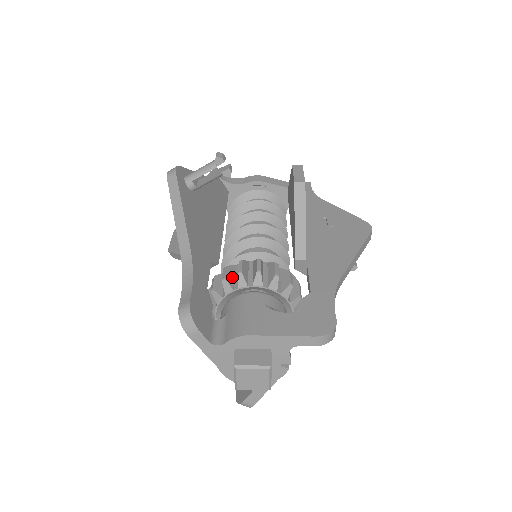
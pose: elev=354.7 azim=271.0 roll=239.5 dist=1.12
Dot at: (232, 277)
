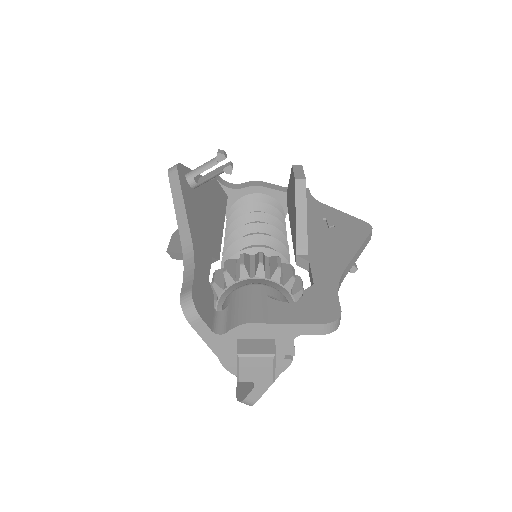
Dot at: (234, 270)
